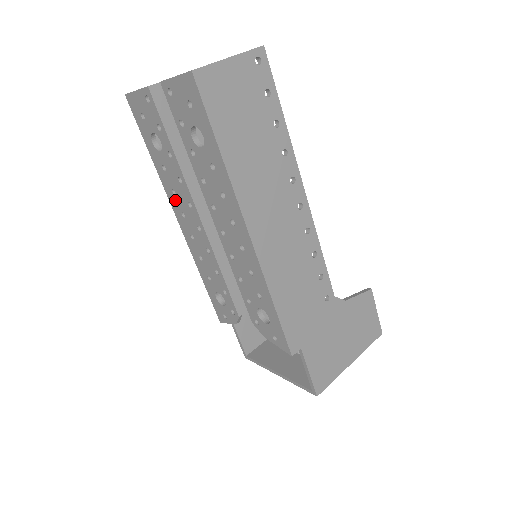
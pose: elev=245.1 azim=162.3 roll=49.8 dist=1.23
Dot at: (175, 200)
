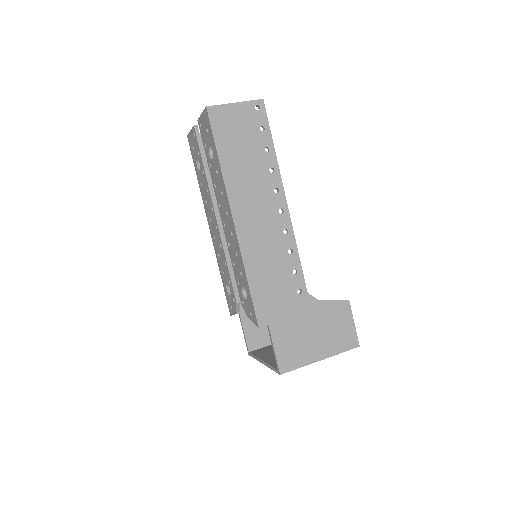
Dot at: (207, 208)
